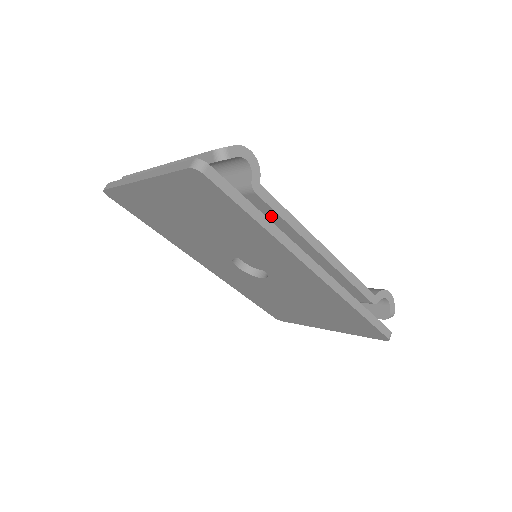
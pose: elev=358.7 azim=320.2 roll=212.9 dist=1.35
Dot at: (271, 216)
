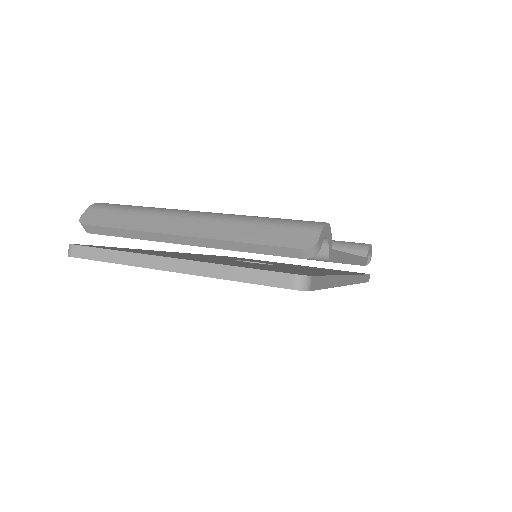
Dot at: occluded
